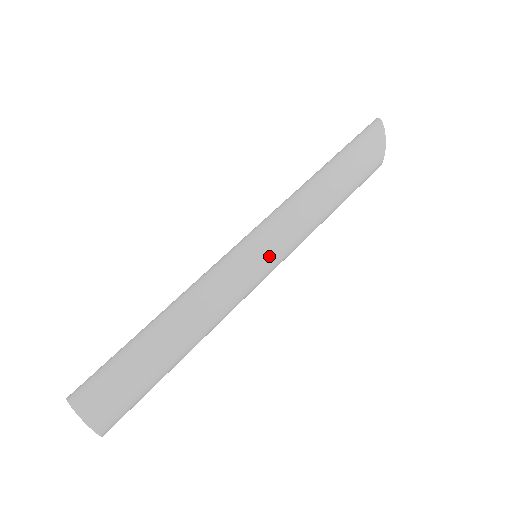
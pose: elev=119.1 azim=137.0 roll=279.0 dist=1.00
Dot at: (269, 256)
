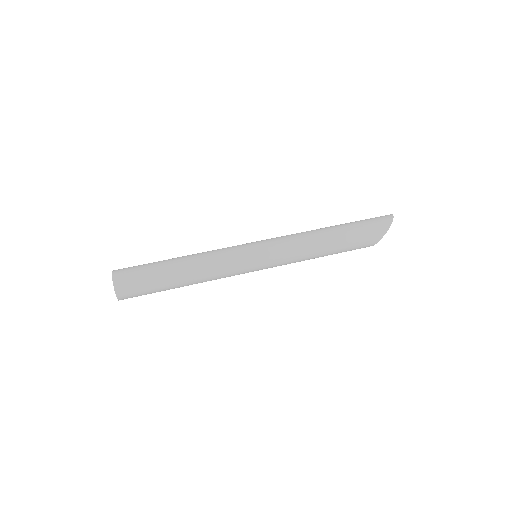
Dot at: (261, 265)
